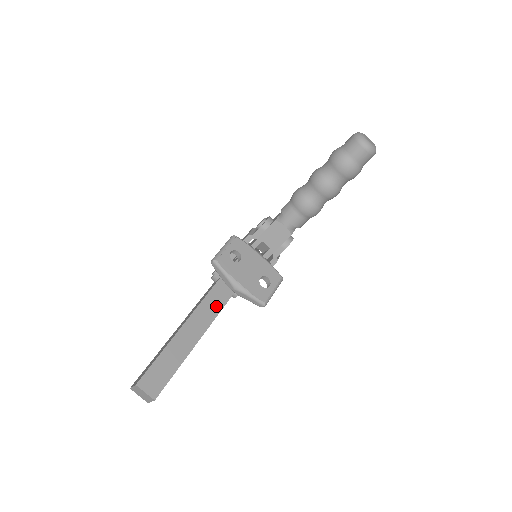
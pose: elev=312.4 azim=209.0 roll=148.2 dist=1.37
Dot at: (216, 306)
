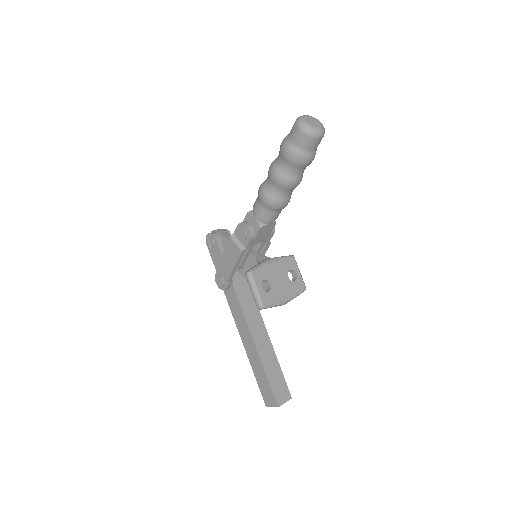
Dot at: (253, 307)
